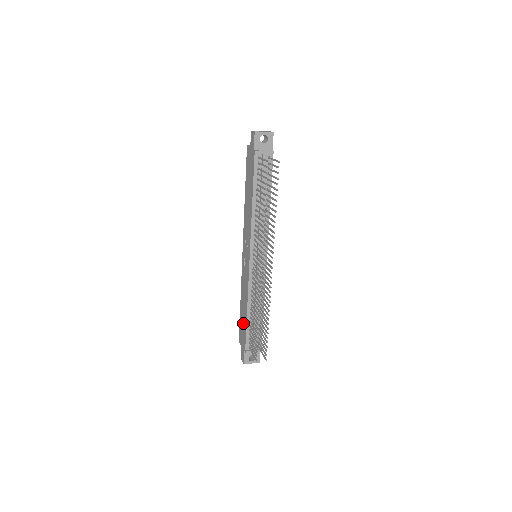
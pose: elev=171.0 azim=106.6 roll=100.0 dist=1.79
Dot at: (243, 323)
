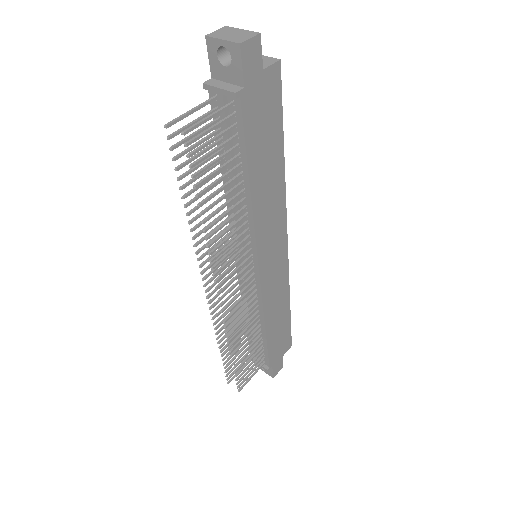
Dot at: occluded
